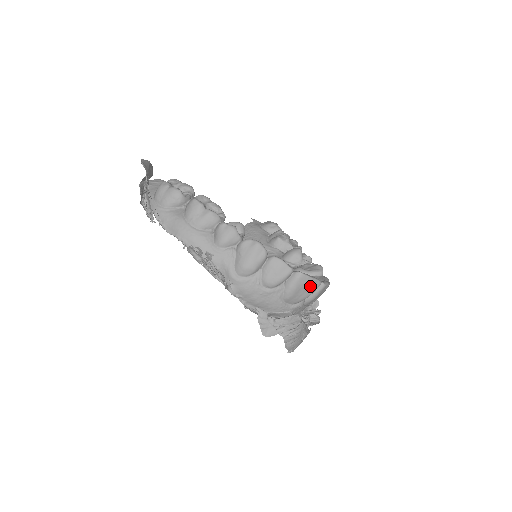
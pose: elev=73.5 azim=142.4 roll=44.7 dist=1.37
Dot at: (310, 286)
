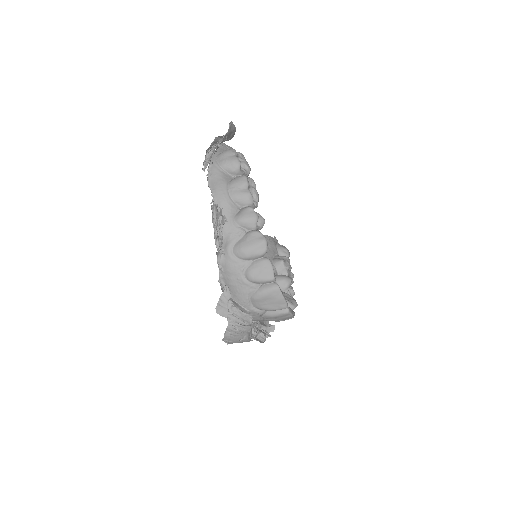
Dot at: (278, 303)
